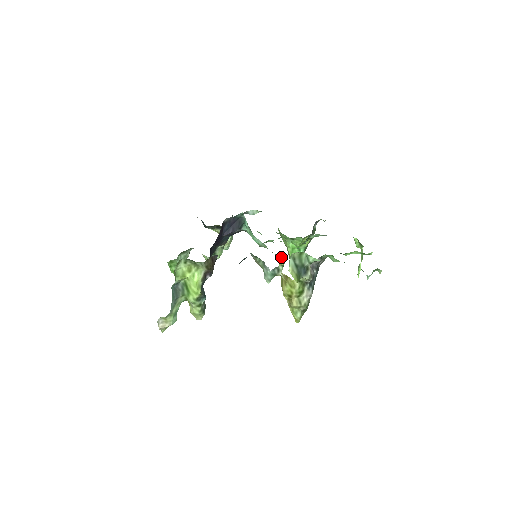
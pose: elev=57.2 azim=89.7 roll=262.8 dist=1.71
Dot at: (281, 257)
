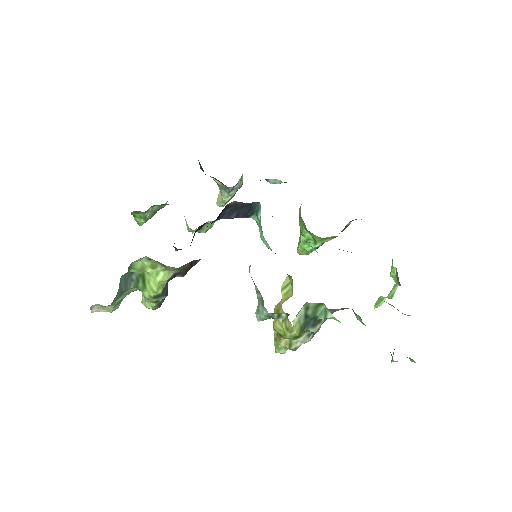
Dot at: (289, 277)
